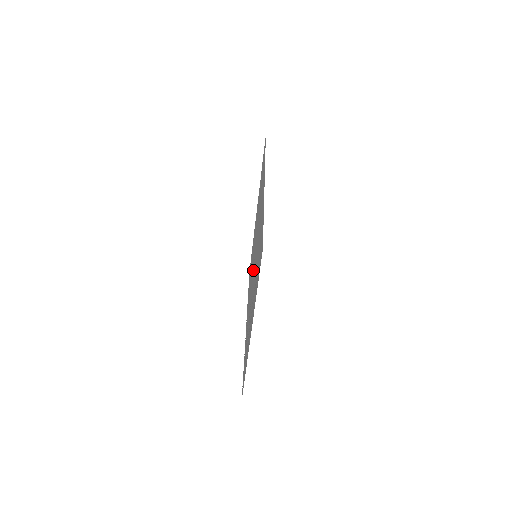
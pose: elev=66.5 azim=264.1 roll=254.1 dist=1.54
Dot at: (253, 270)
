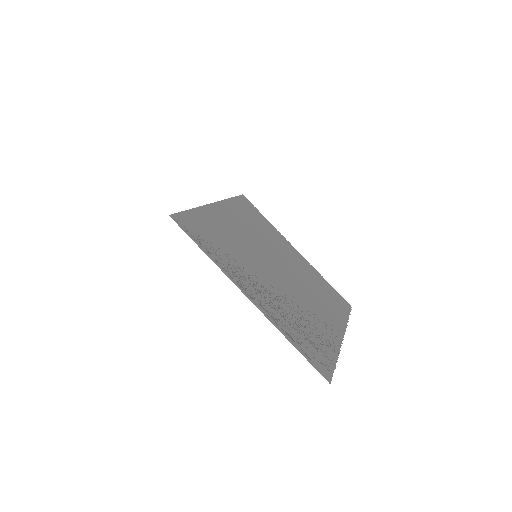
Dot at: (279, 274)
